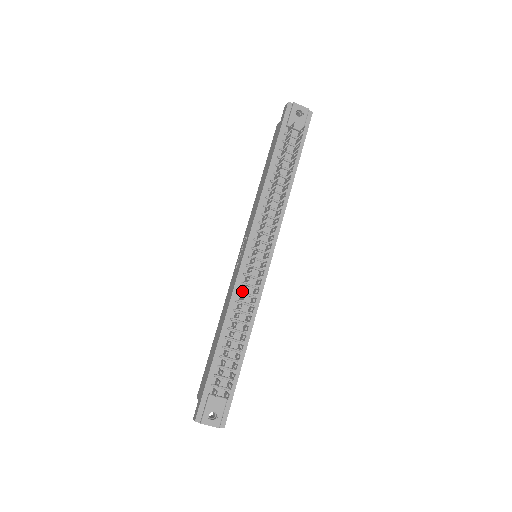
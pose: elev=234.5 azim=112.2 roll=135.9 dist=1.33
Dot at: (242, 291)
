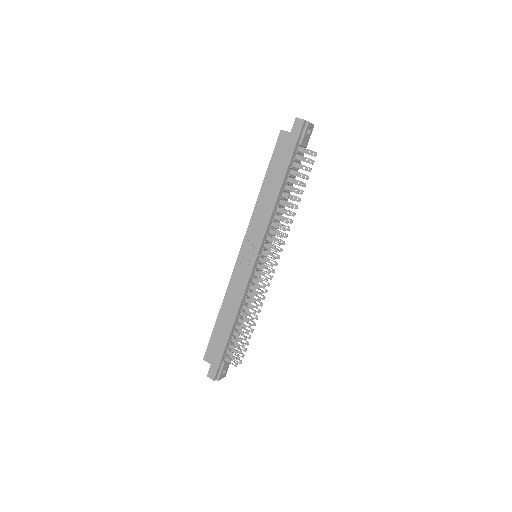
Dot at: (249, 288)
